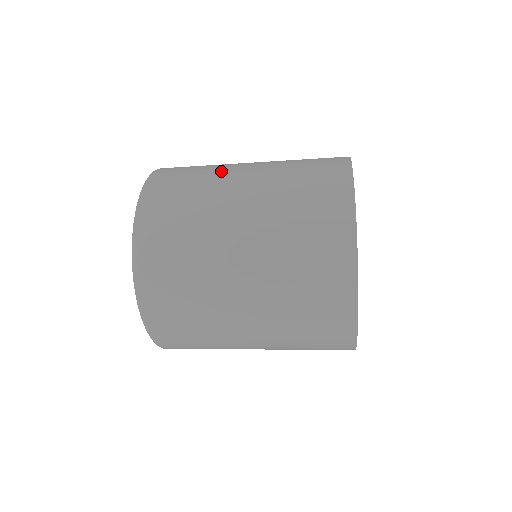
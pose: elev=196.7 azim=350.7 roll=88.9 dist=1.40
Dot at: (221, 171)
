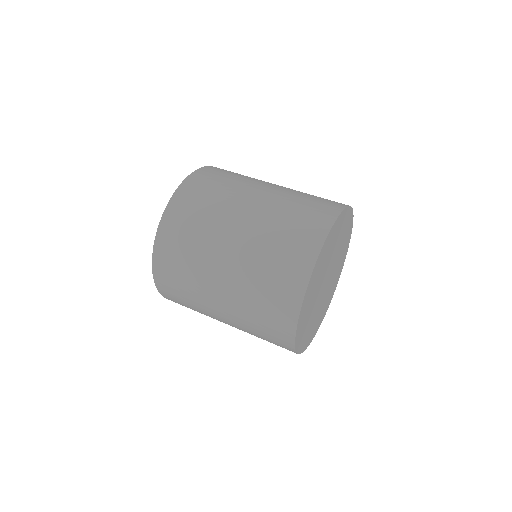
Dot at: occluded
